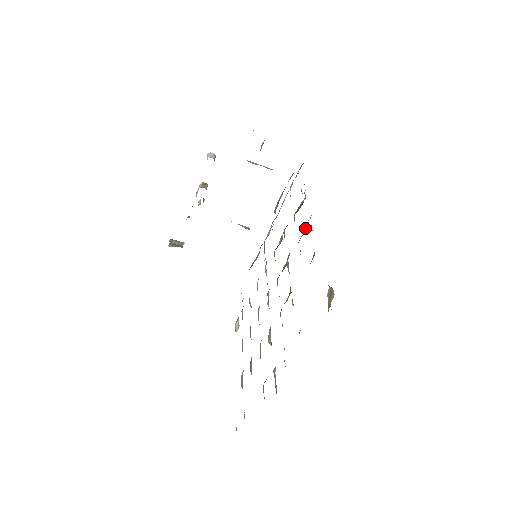
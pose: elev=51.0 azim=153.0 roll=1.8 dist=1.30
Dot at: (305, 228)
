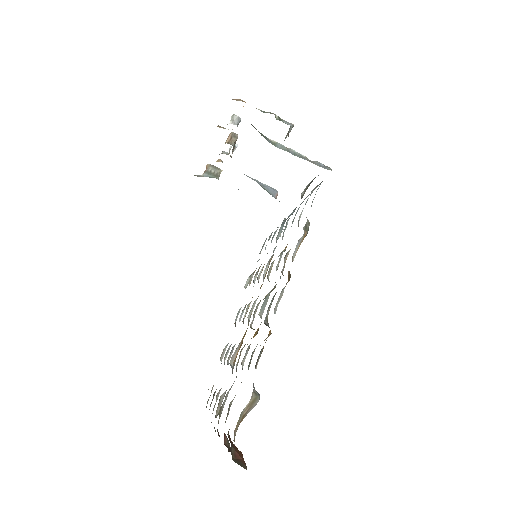
Dot at: occluded
